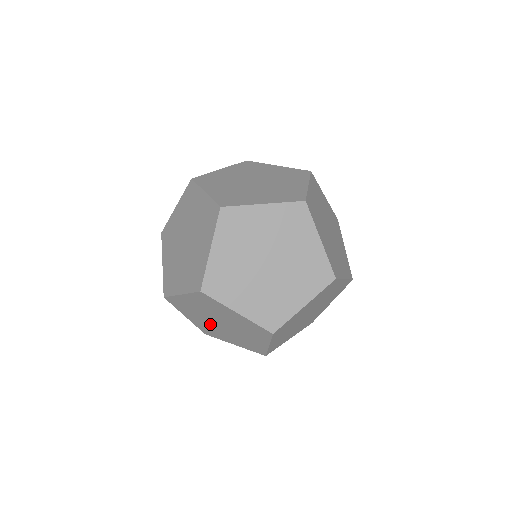
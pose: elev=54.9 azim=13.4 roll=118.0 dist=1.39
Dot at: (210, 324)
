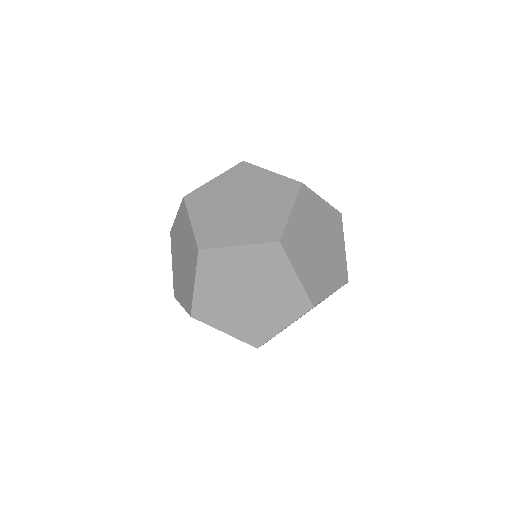
Dot at: occluded
